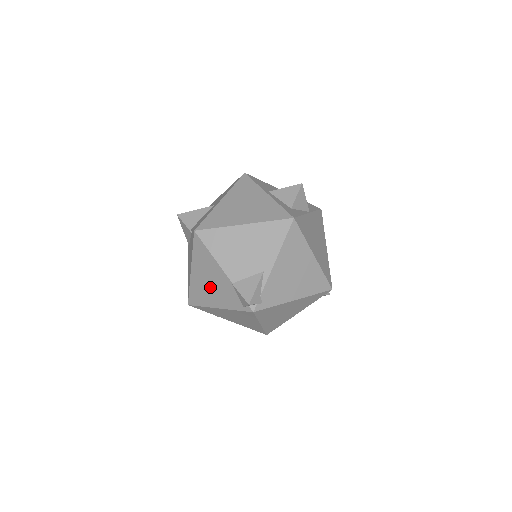
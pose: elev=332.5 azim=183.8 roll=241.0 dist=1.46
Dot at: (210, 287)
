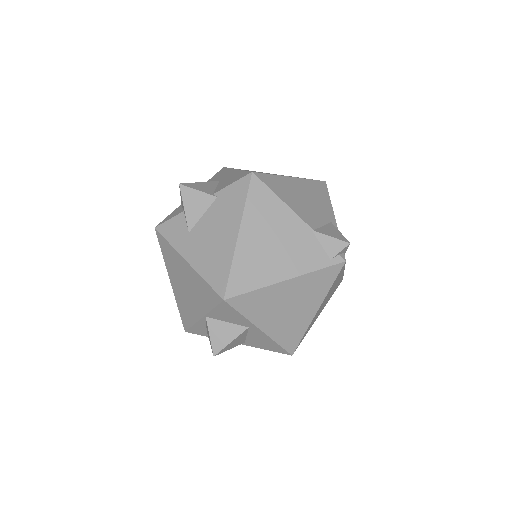
Dot at: (274, 250)
